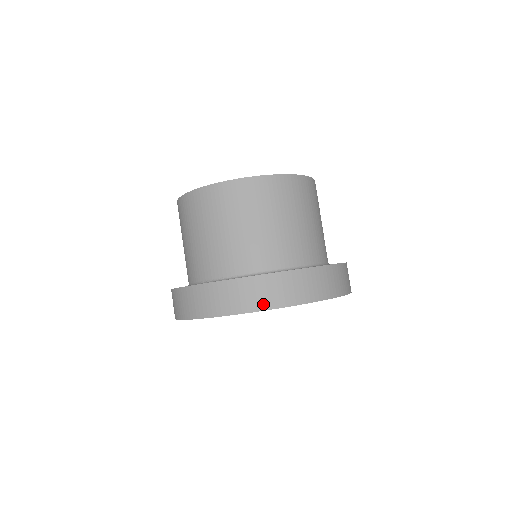
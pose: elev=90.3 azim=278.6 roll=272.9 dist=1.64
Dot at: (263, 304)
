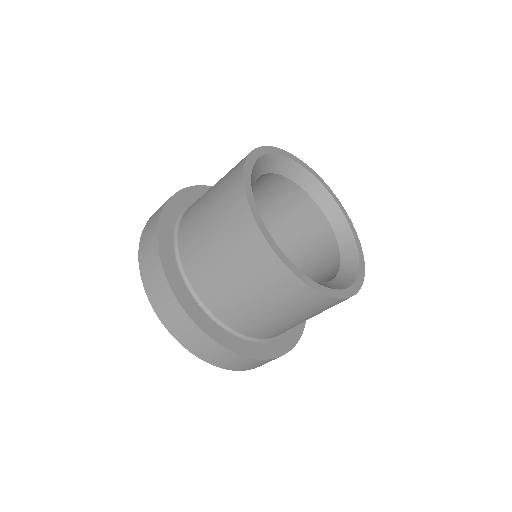
Dot at: (222, 365)
